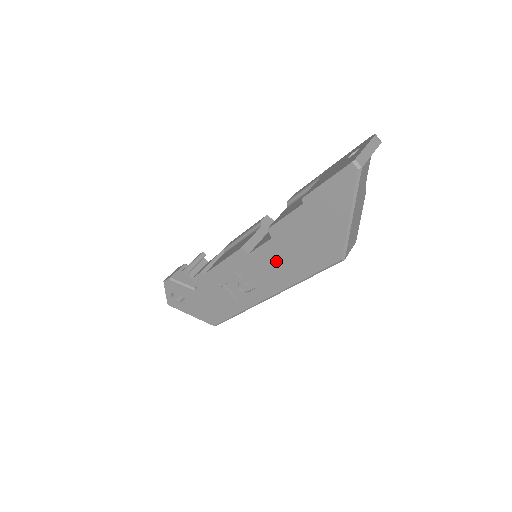
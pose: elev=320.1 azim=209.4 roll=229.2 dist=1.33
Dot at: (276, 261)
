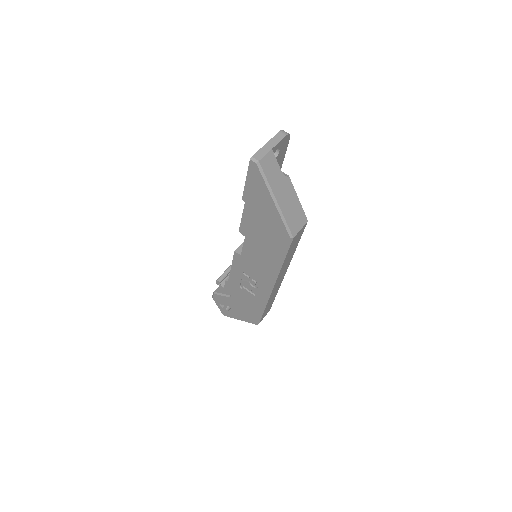
Dot at: (258, 255)
